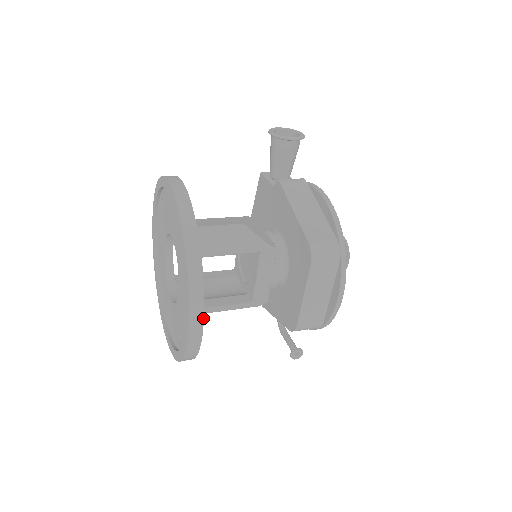
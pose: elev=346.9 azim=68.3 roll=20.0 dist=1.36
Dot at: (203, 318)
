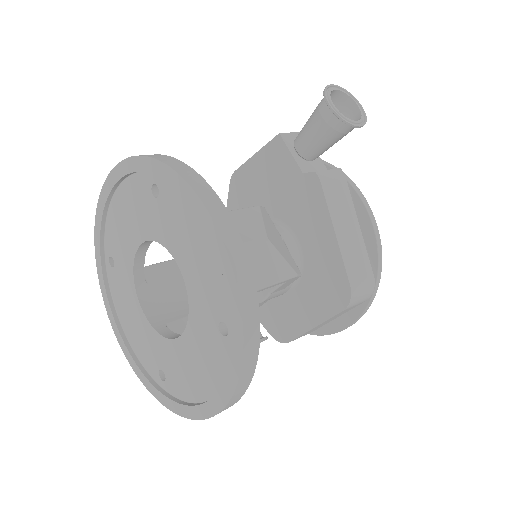
Dot at: (233, 404)
